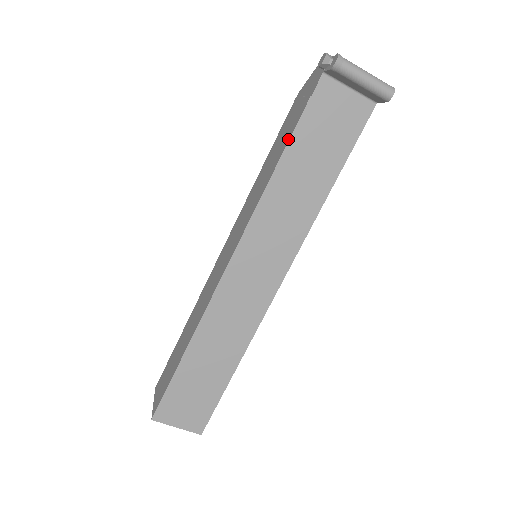
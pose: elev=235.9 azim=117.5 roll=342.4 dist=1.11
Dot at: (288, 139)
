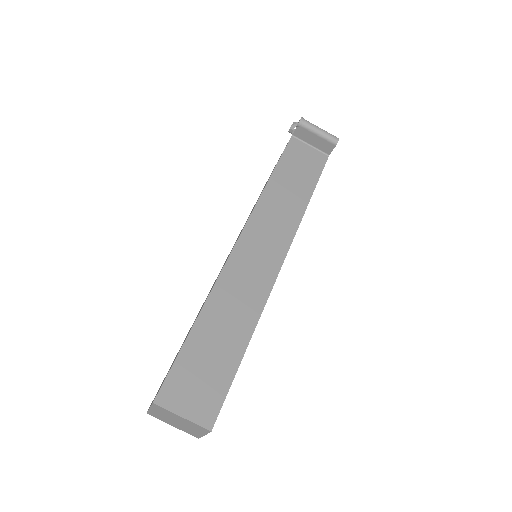
Dot at: (275, 167)
